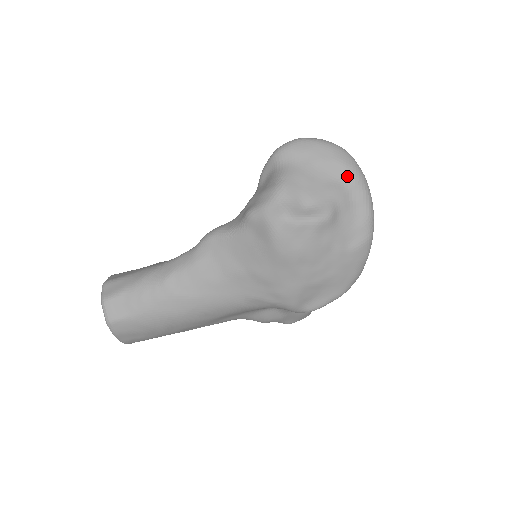
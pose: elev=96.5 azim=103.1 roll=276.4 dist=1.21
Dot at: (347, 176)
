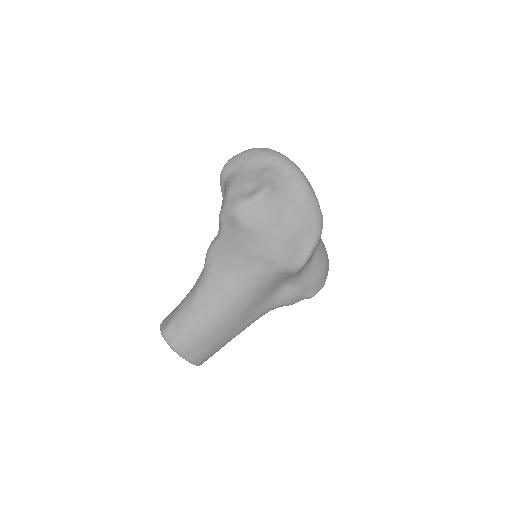
Dot at: (270, 160)
